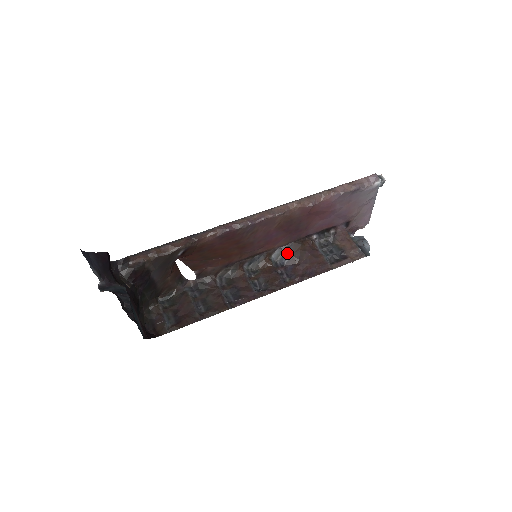
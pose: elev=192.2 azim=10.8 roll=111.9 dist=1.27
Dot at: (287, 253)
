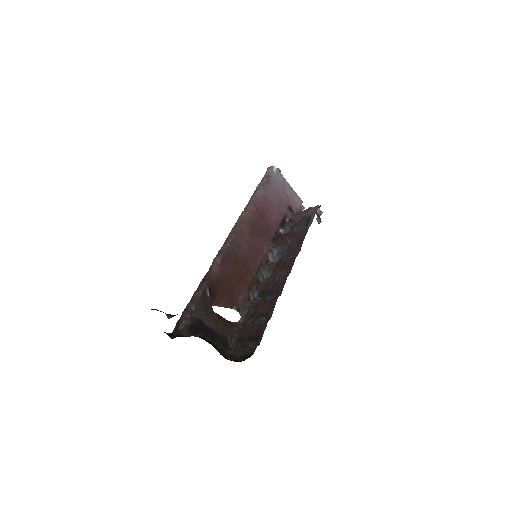
Dot at: (276, 249)
